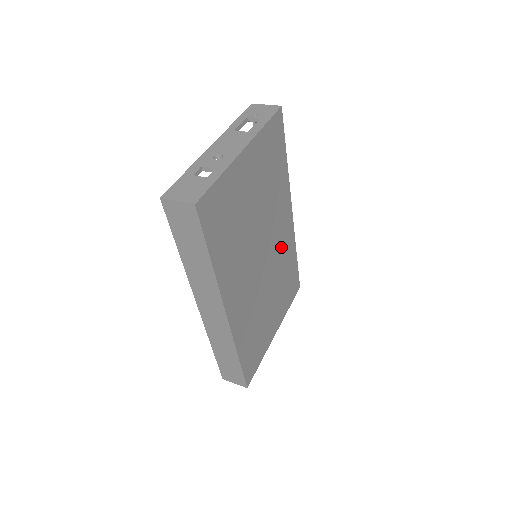
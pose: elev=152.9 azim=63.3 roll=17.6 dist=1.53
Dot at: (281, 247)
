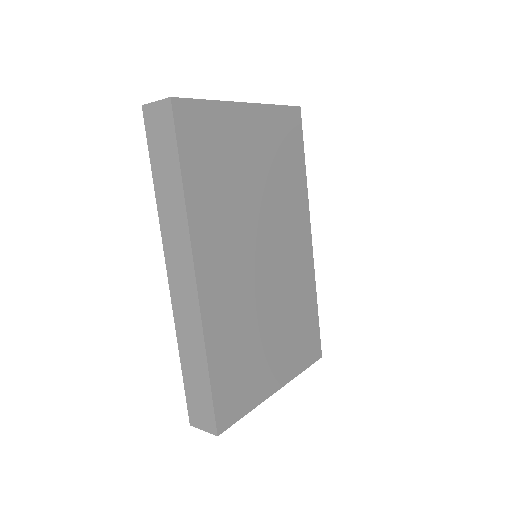
Dot at: (292, 269)
